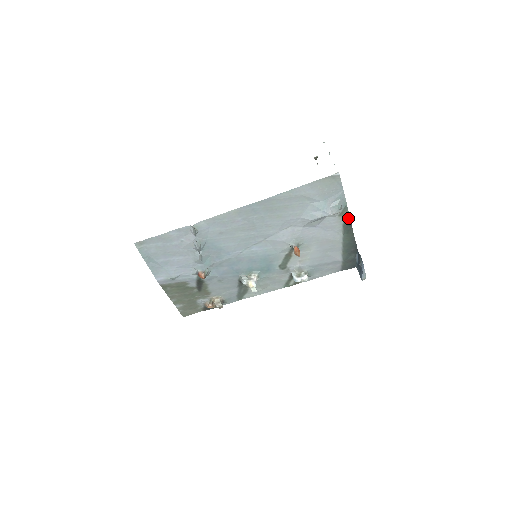
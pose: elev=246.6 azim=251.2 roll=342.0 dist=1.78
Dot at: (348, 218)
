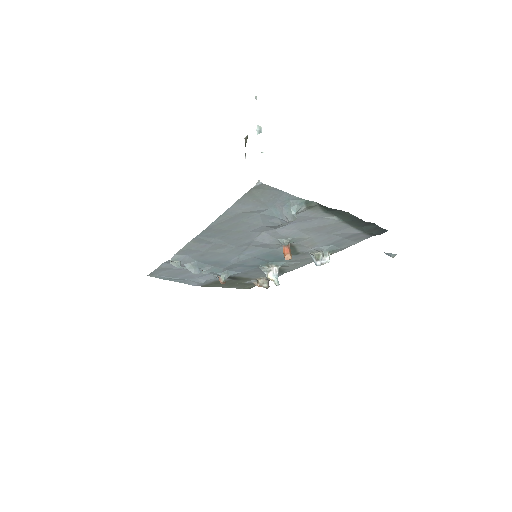
Dot at: (323, 206)
